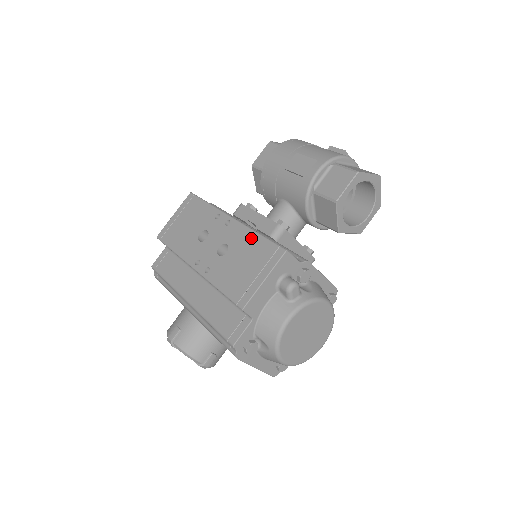
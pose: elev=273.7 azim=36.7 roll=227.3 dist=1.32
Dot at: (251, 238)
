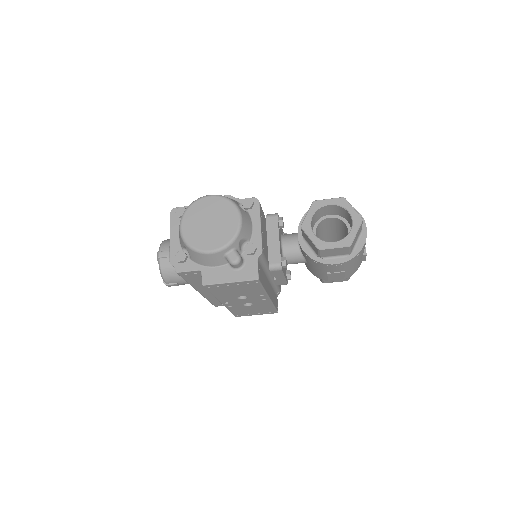
Dot at: (269, 307)
